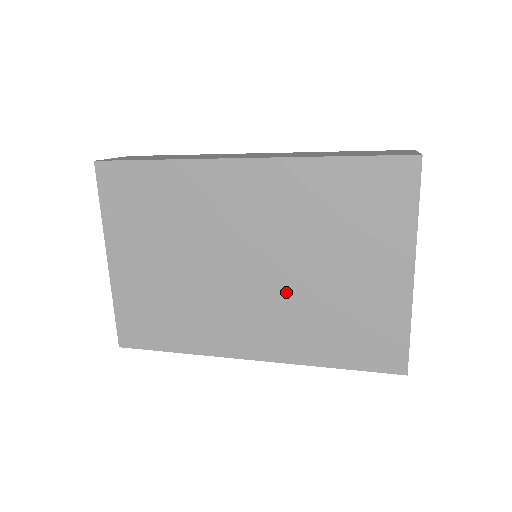
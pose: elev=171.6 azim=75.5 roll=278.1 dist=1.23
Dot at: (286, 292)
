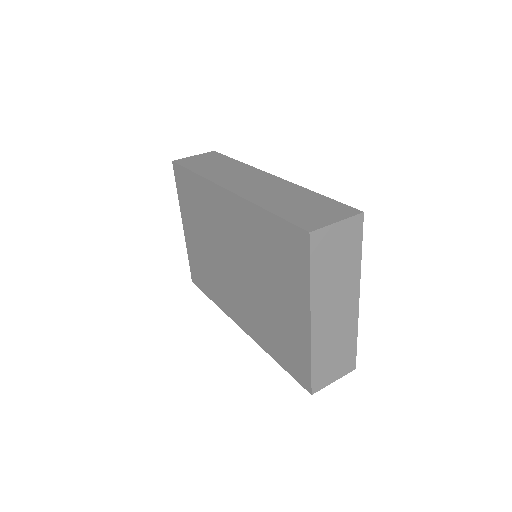
Dot at: (251, 293)
